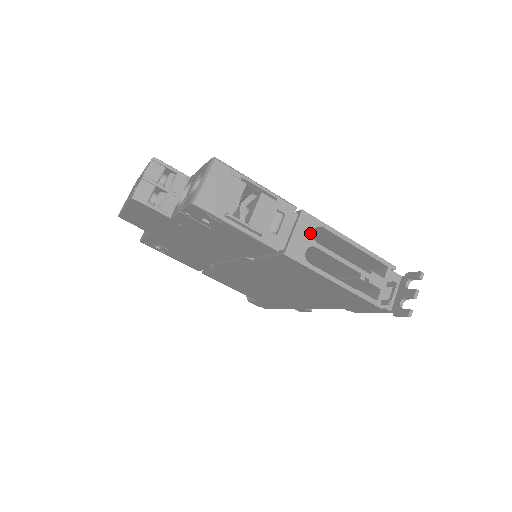
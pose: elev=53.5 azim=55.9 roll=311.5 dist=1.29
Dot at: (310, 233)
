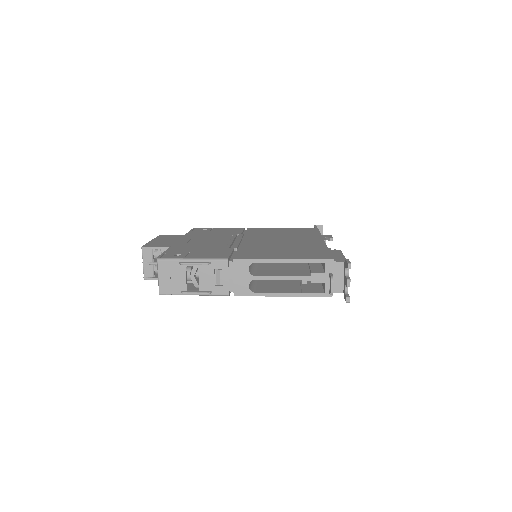
Dot at: (246, 272)
